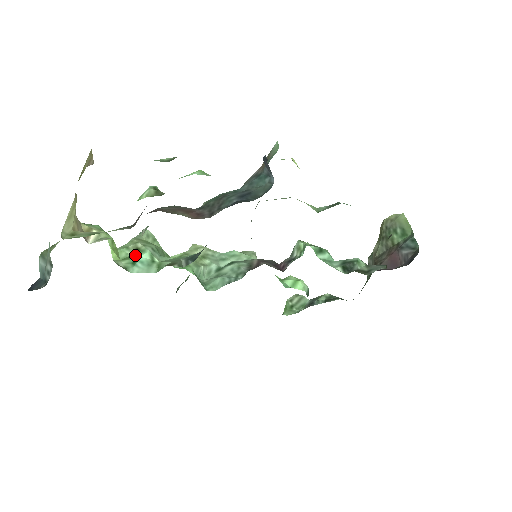
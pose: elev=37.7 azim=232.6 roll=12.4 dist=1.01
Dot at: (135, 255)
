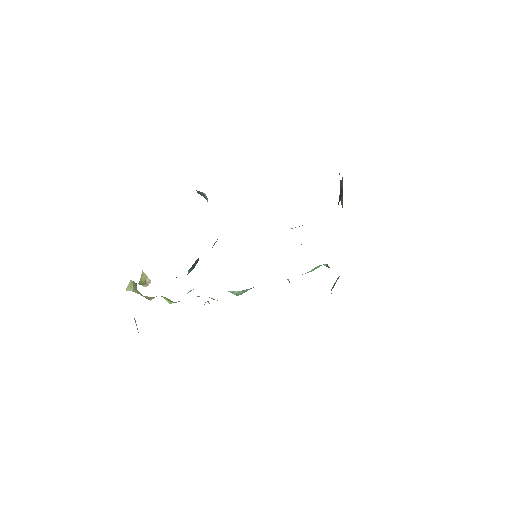
Dot at: occluded
